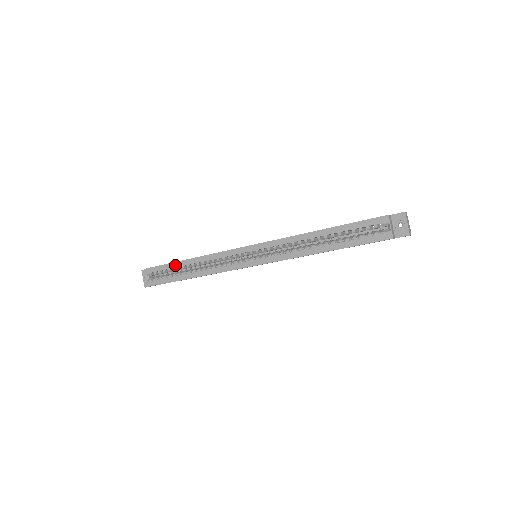
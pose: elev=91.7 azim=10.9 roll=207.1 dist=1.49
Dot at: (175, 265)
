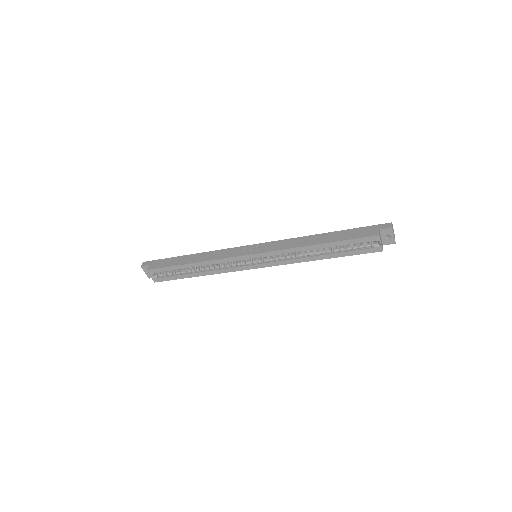
Dot at: (178, 268)
